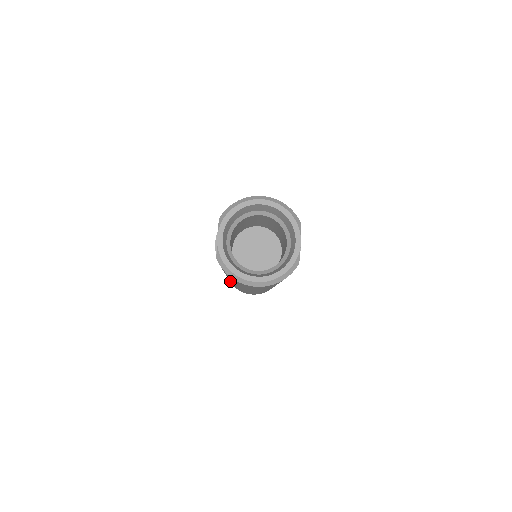
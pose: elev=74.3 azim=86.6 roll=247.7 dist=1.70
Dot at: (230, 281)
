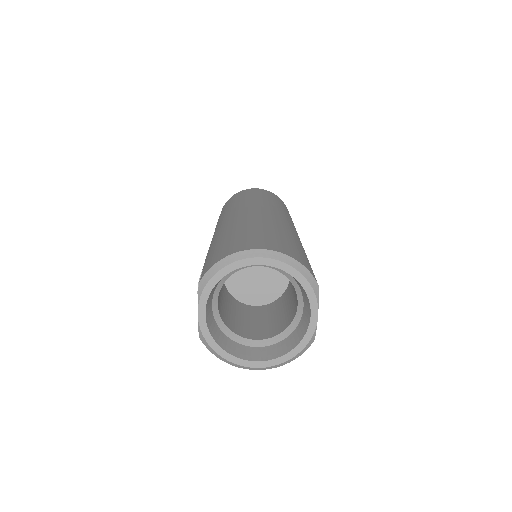
Dot at: occluded
